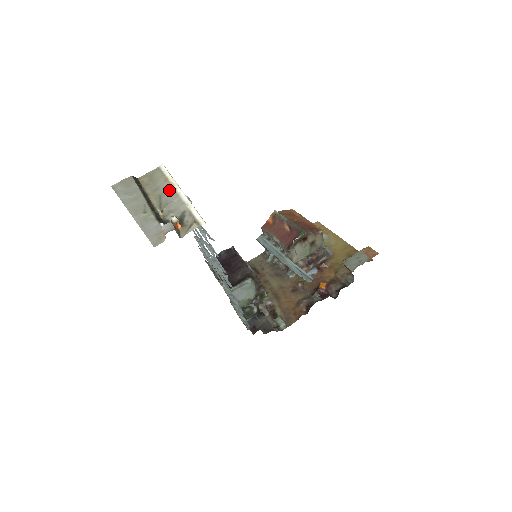
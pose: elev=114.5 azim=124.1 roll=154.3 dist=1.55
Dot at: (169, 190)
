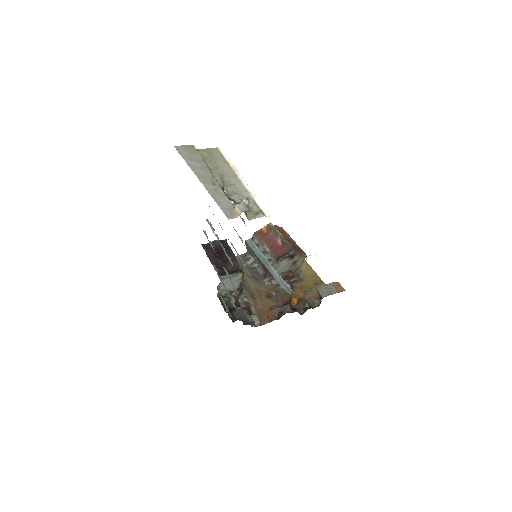
Dot at: (231, 173)
